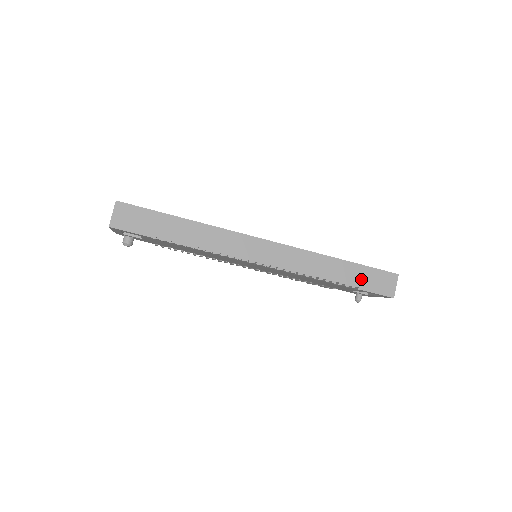
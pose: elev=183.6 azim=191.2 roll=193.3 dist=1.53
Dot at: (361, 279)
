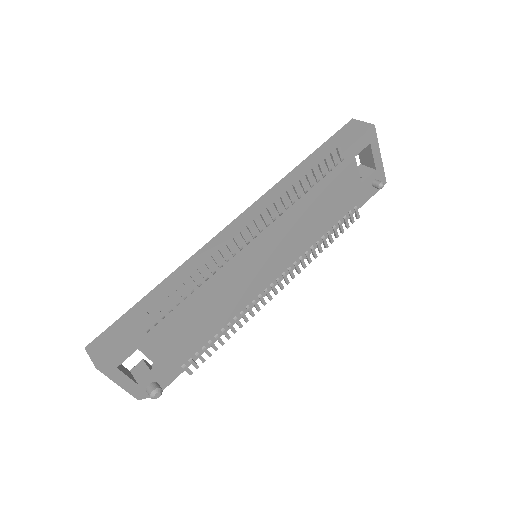
Dot at: (333, 150)
